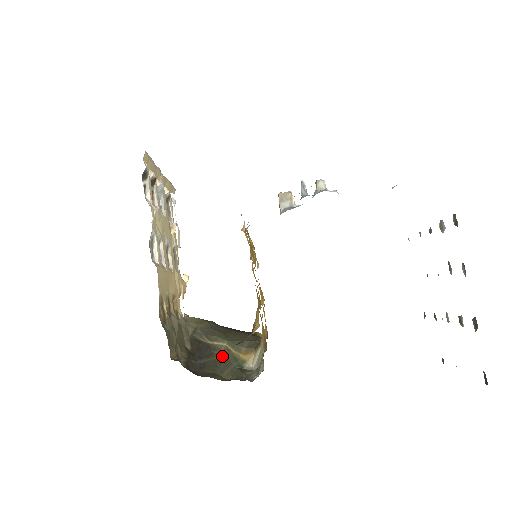
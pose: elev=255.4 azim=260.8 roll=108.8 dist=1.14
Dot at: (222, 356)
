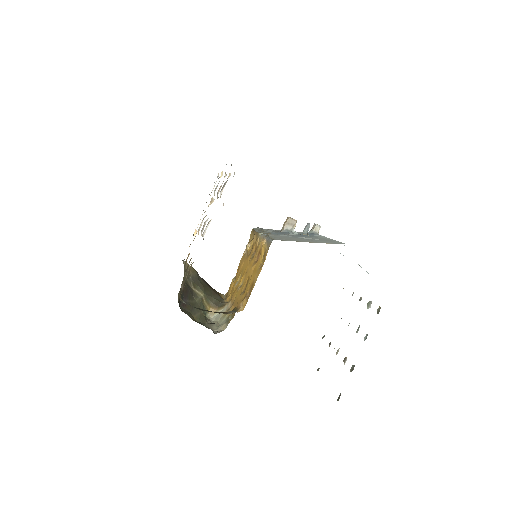
Dot at: (197, 302)
